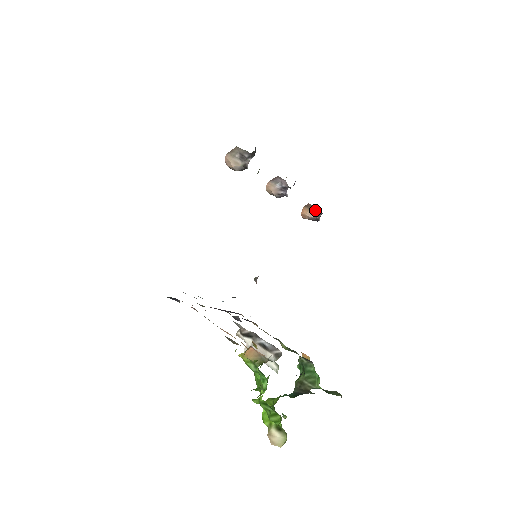
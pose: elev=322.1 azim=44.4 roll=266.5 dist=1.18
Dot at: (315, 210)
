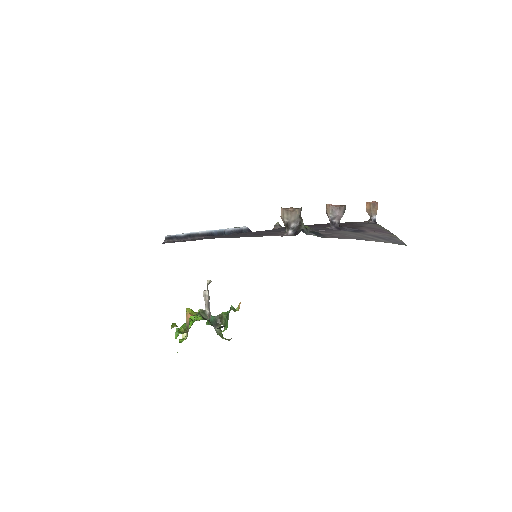
Dot at: (374, 213)
